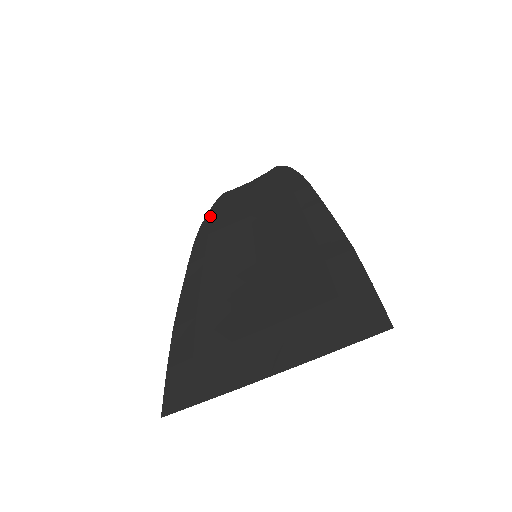
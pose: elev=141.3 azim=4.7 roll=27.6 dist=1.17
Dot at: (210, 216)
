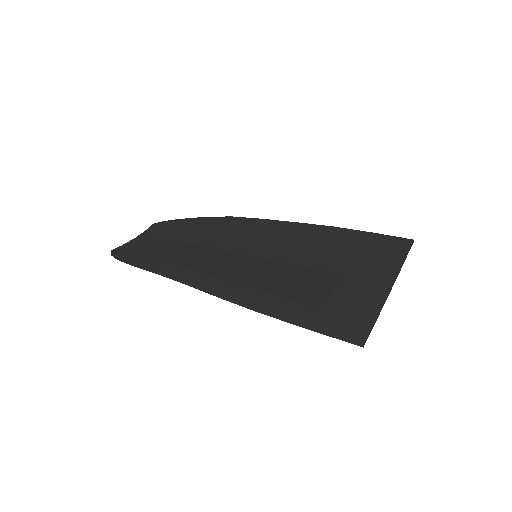
Dot at: (136, 260)
